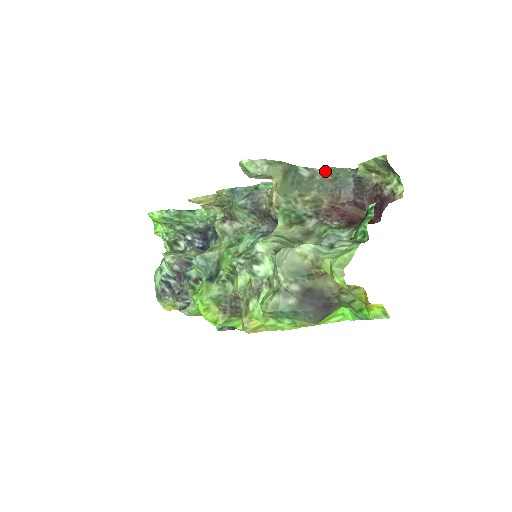
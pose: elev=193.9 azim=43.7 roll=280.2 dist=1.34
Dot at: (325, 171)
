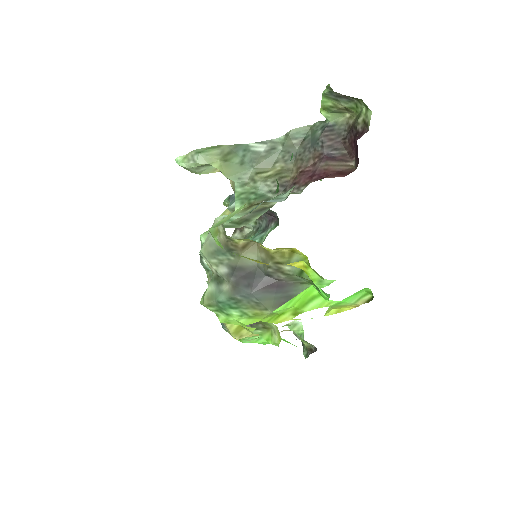
Dot at: (286, 137)
